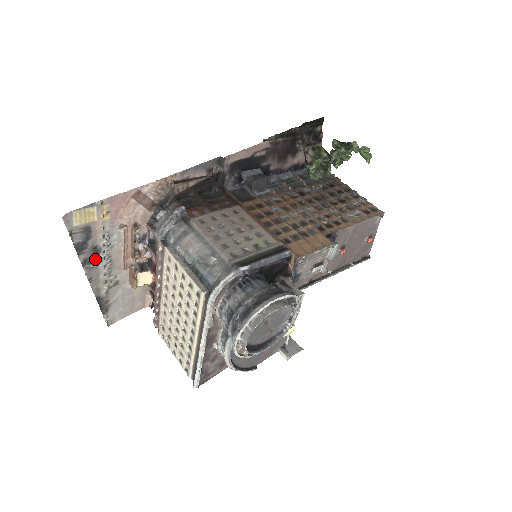
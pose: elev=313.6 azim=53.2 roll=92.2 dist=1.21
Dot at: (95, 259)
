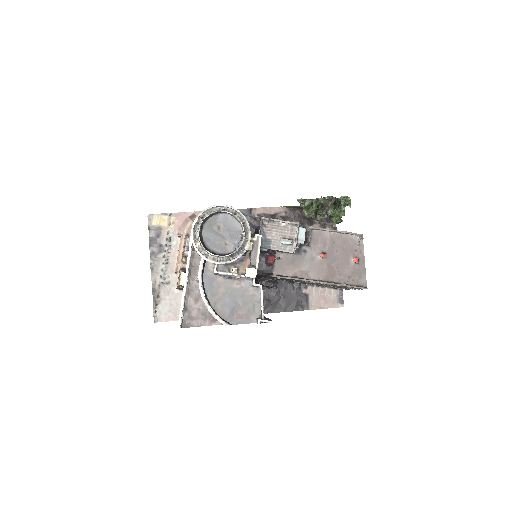
Dot at: (159, 255)
